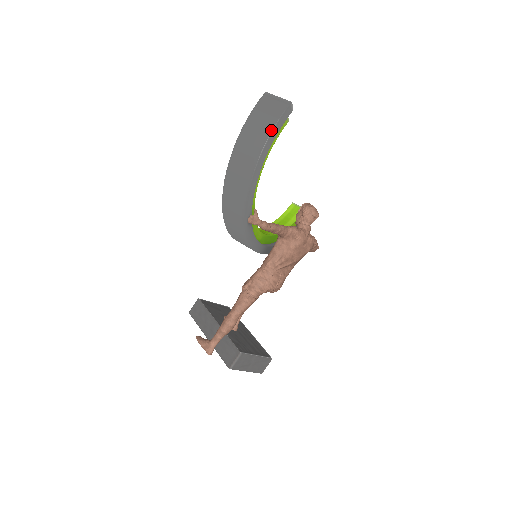
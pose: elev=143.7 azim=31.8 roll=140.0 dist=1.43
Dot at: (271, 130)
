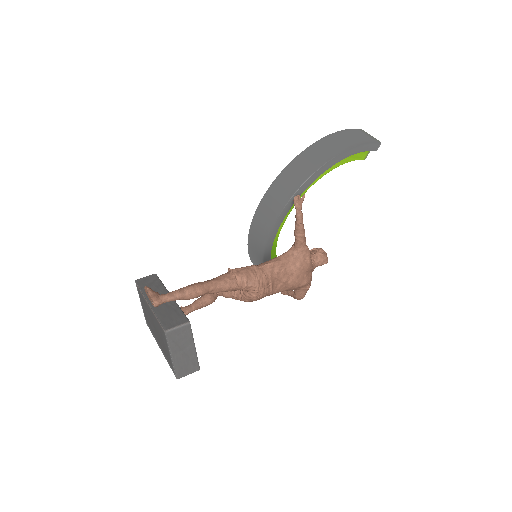
Dot at: (362, 143)
